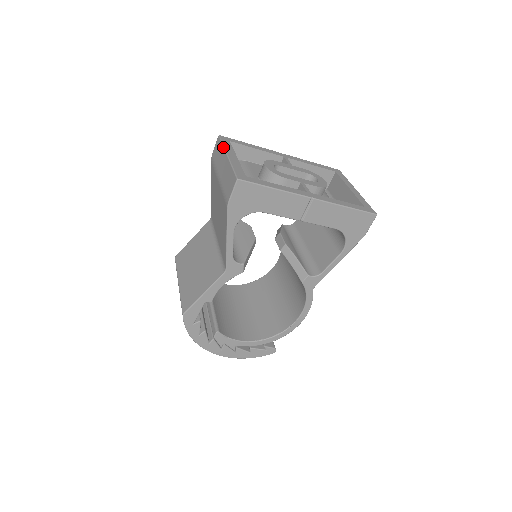
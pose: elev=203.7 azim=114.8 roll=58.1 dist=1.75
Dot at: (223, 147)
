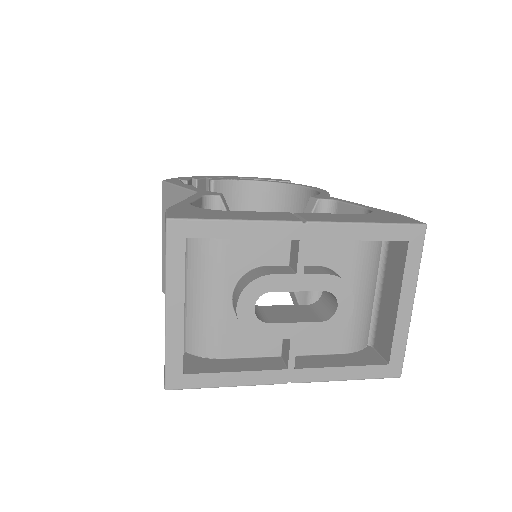
Dot at: occluded
